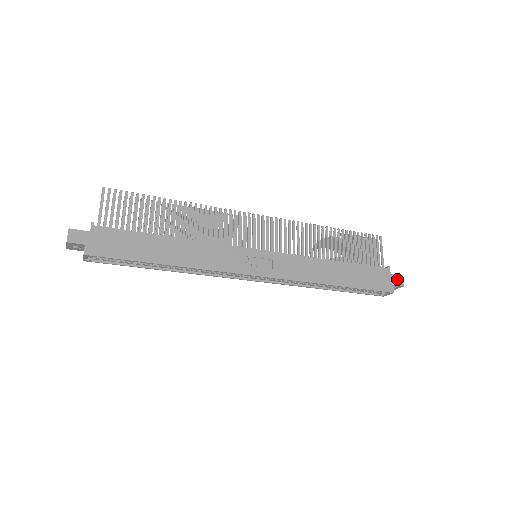
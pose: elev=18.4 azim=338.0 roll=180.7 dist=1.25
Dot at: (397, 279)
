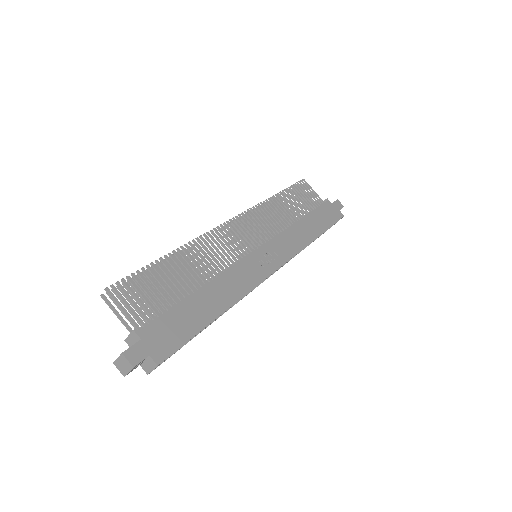
Dot at: (337, 204)
